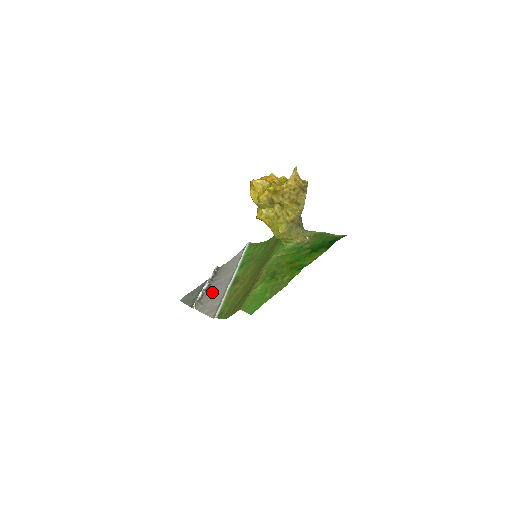
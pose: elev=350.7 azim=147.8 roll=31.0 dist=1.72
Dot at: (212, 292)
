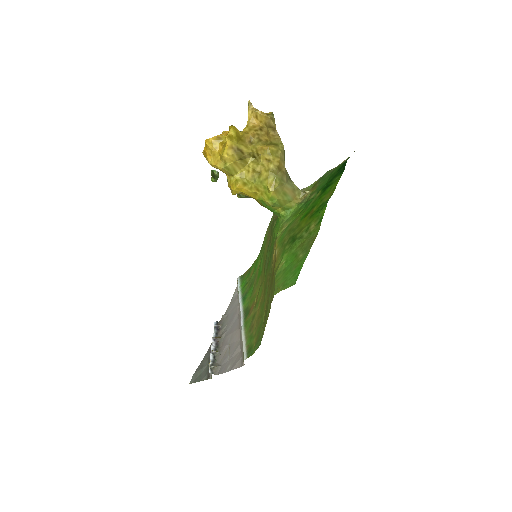
Dot at: (224, 346)
